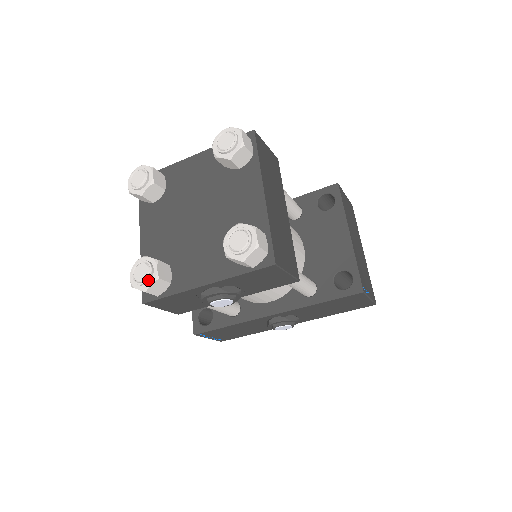
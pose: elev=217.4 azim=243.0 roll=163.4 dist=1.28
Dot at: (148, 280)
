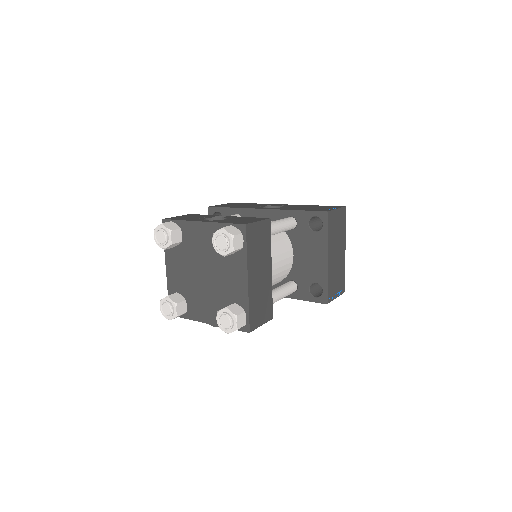
Dot at: (171, 316)
